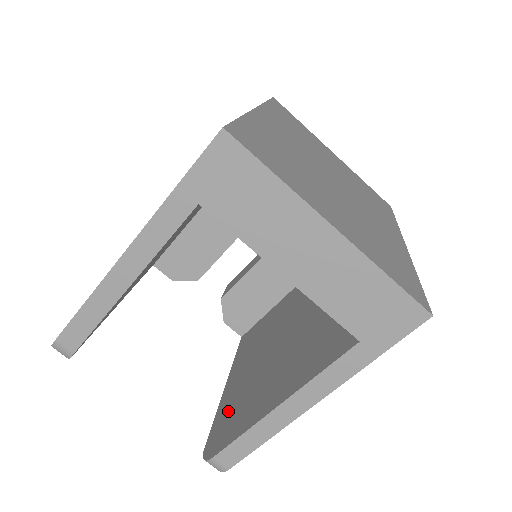
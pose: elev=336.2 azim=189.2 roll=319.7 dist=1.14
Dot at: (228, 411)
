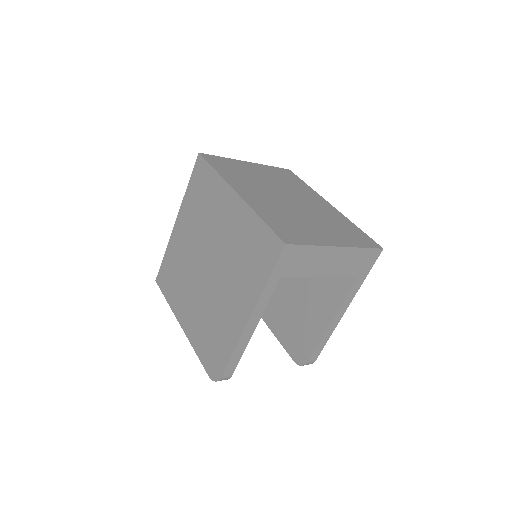
Dot at: (290, 337)
